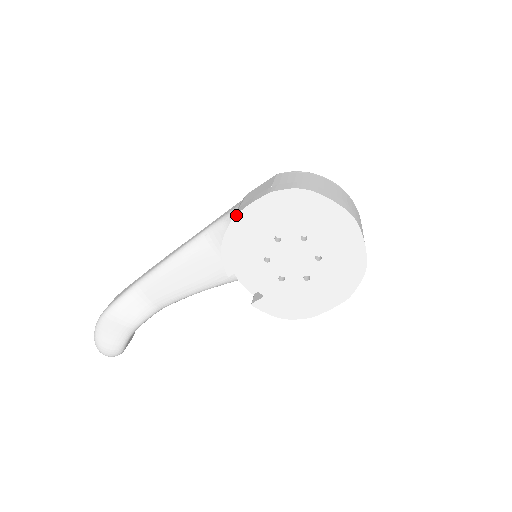
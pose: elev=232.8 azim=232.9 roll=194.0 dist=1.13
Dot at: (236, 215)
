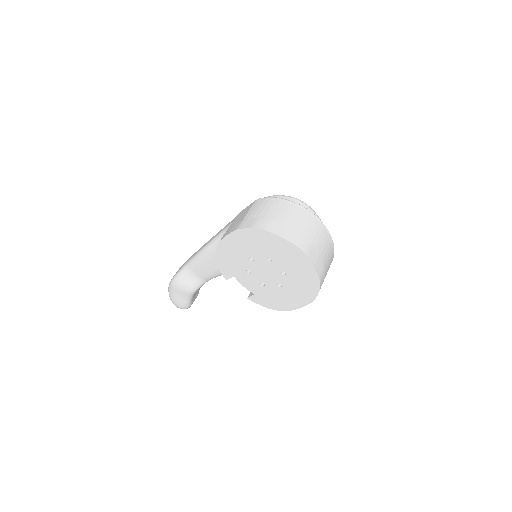
Dot at: (219, 243)
